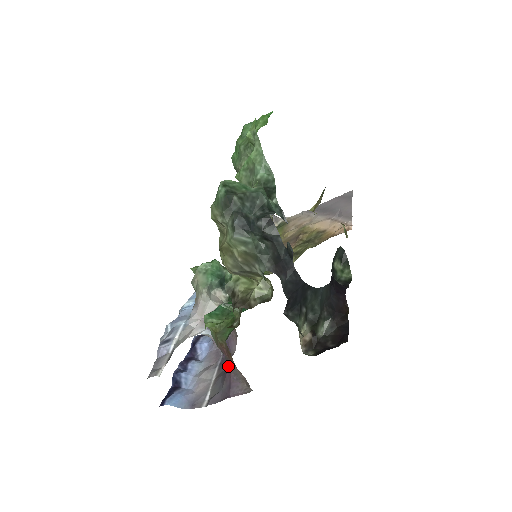
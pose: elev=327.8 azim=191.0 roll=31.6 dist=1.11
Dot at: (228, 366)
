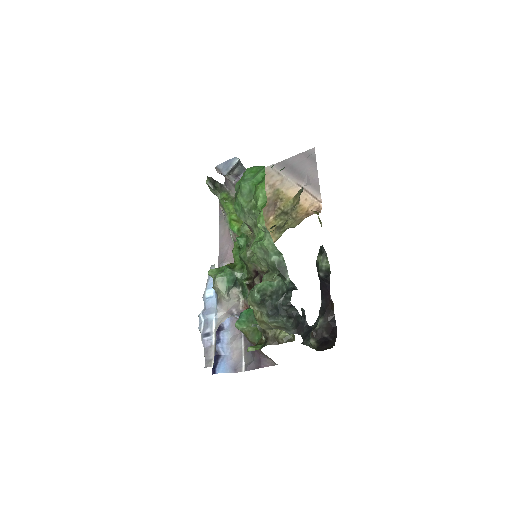
Dot at: (257, 350)
